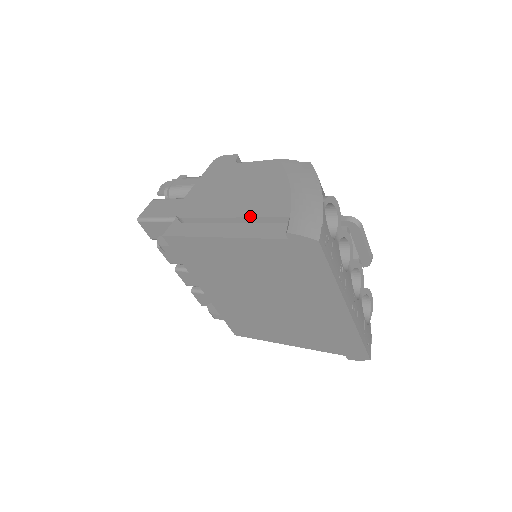
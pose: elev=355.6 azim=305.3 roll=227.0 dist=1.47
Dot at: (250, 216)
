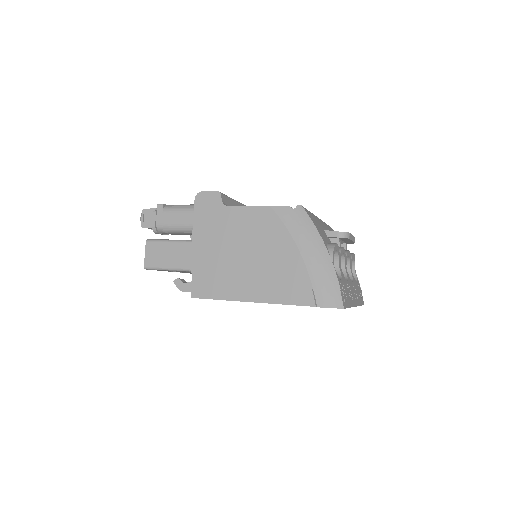
Dot at: (274, 285)
